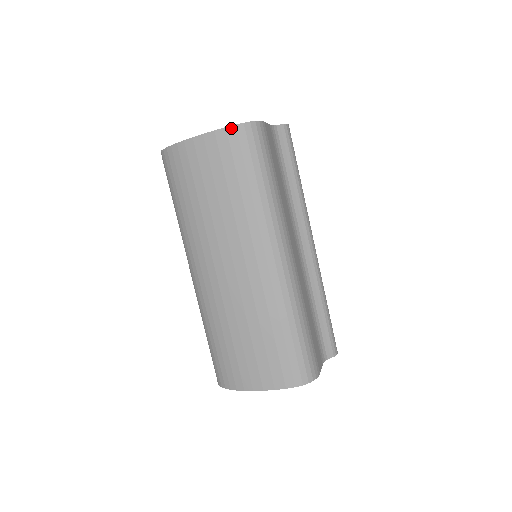
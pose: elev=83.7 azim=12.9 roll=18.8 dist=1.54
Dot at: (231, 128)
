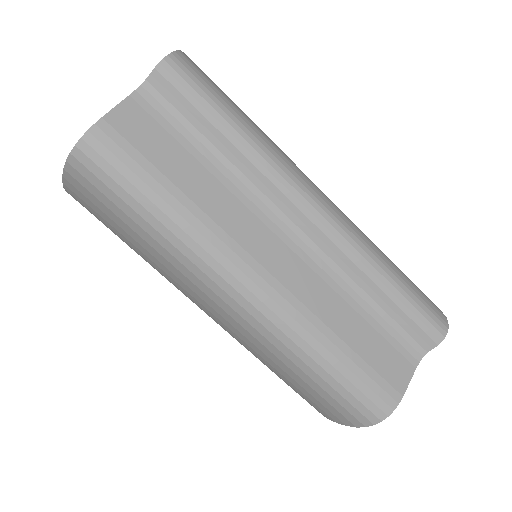
Dot at: (67, 167)
